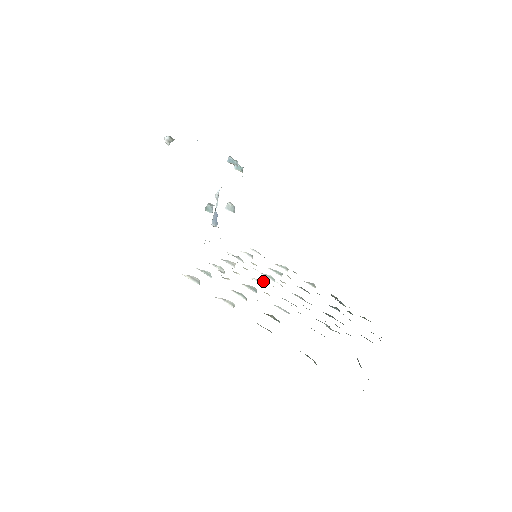
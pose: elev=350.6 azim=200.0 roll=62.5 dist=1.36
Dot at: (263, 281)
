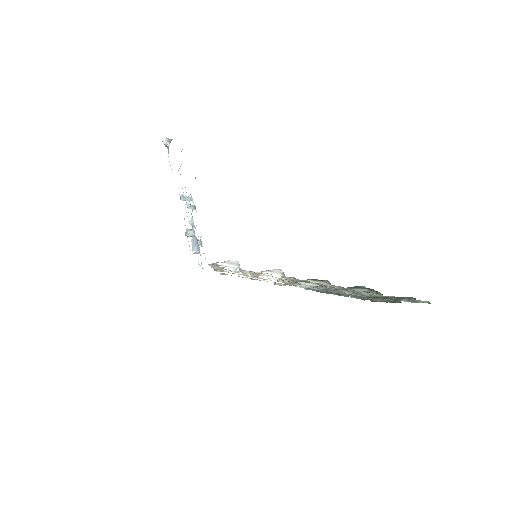
Dot at: occluded
